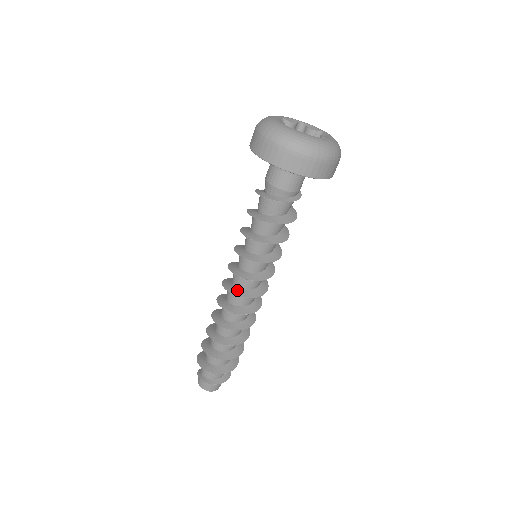
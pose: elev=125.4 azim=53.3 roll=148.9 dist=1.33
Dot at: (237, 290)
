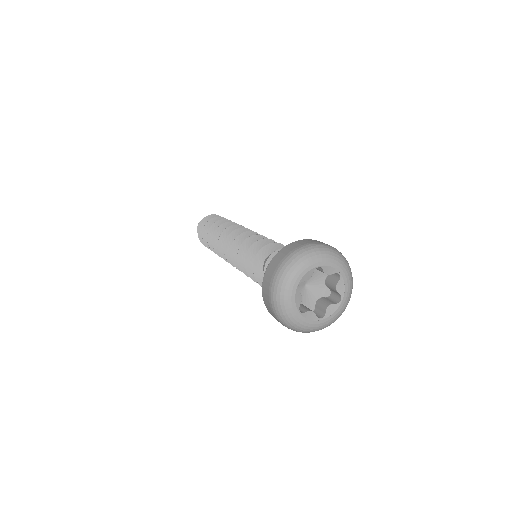
Dot at: occluded
